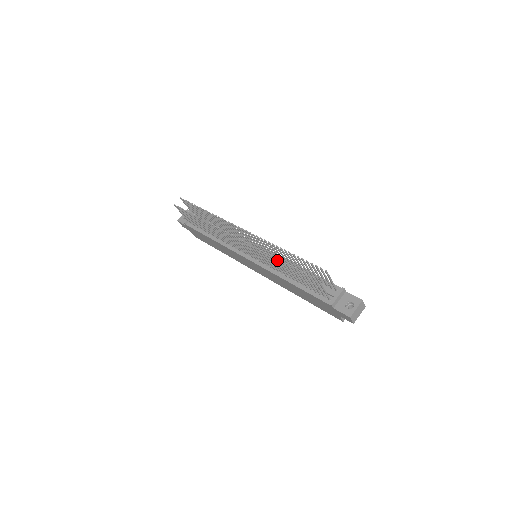
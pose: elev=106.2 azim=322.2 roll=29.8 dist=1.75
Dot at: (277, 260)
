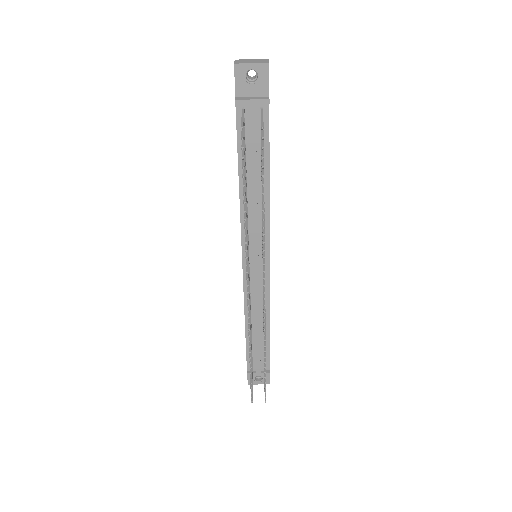
Dot at: occluded
